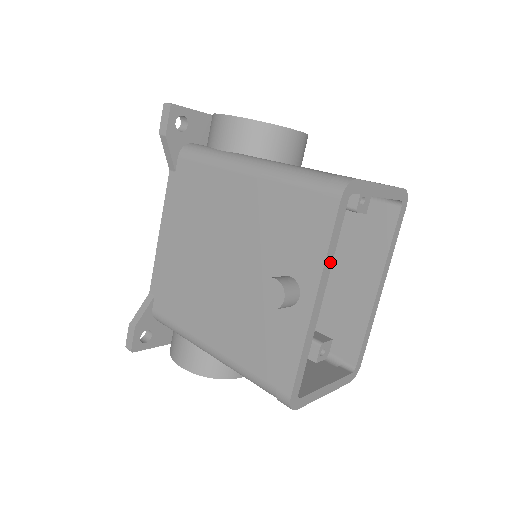
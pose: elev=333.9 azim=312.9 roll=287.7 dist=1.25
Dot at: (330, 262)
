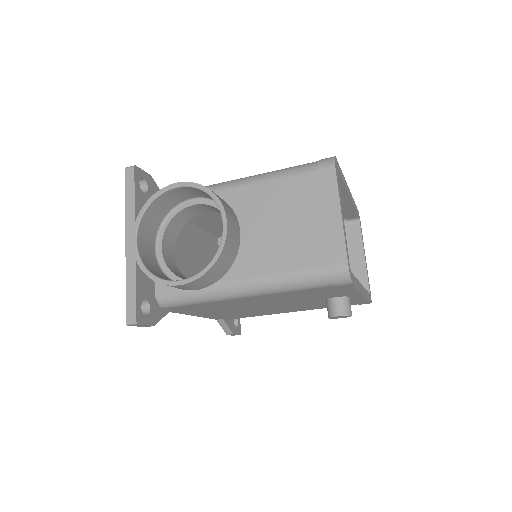
Dot at: (353, 203)
